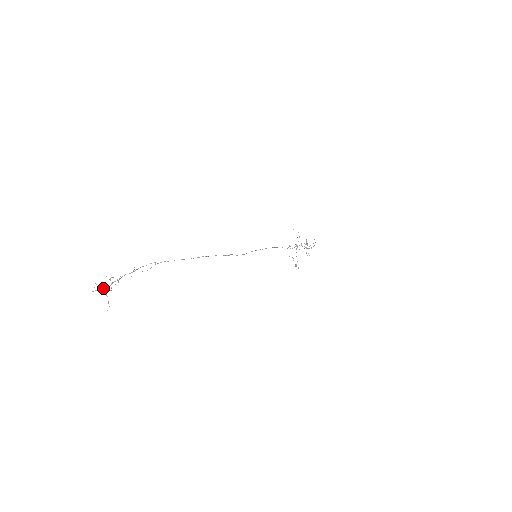
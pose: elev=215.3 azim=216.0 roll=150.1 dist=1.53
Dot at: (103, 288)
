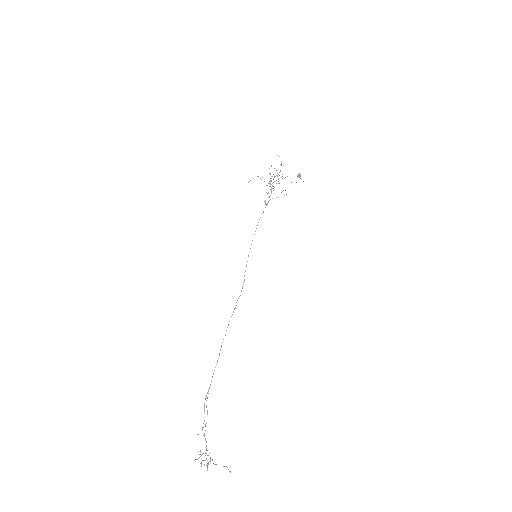
Dot at: occluded
